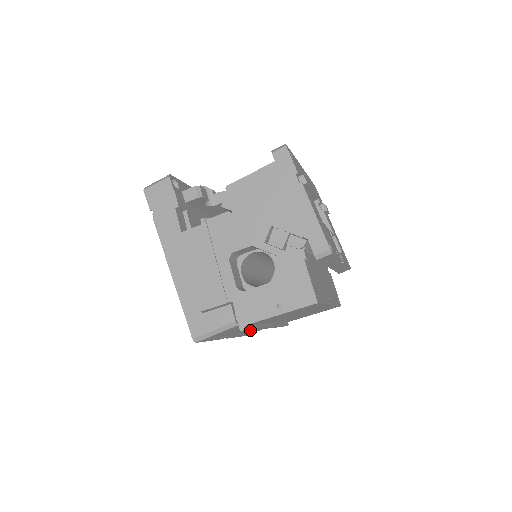
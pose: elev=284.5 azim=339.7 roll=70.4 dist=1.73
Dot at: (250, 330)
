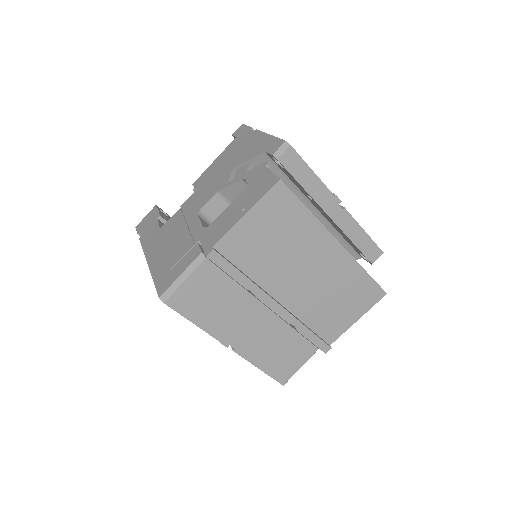
Dot at: (267, 342)
